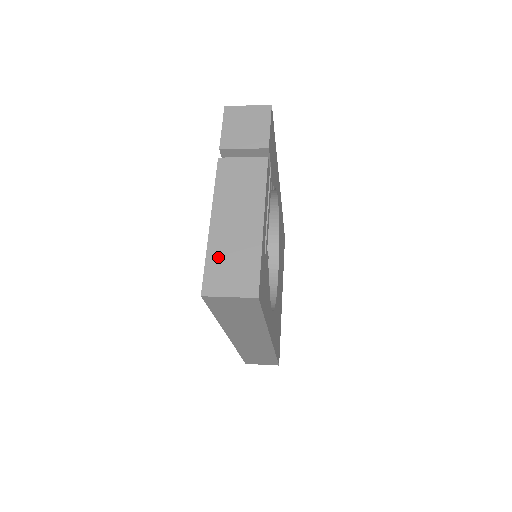
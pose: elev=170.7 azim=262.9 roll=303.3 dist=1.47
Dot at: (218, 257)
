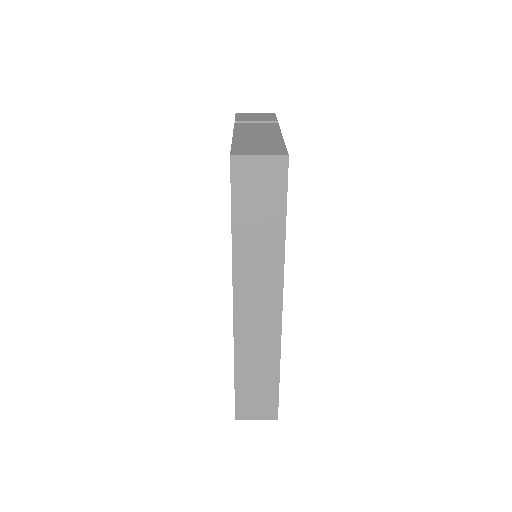
Dot at: (244, 145)
